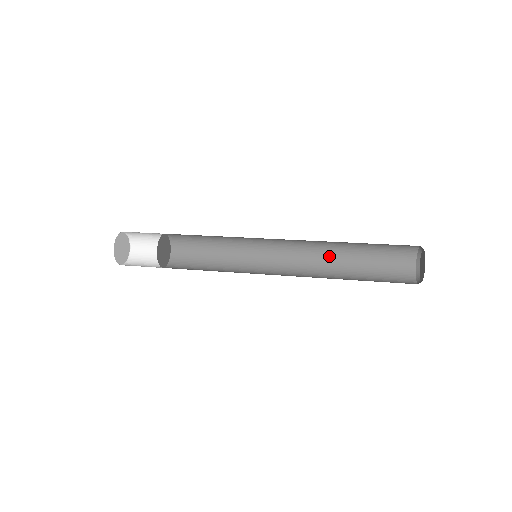
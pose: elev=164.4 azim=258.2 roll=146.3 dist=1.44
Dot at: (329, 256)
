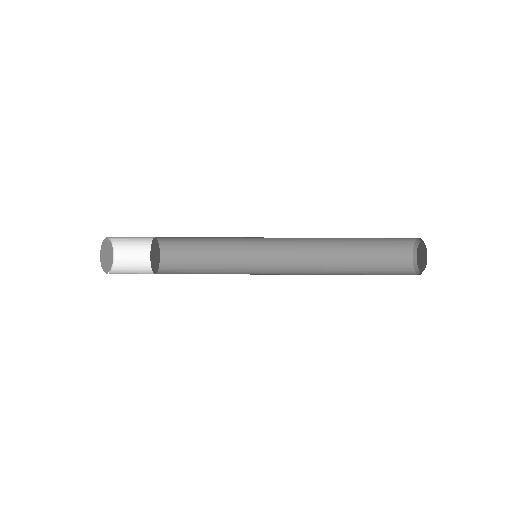
Dot at: (328, 259)
